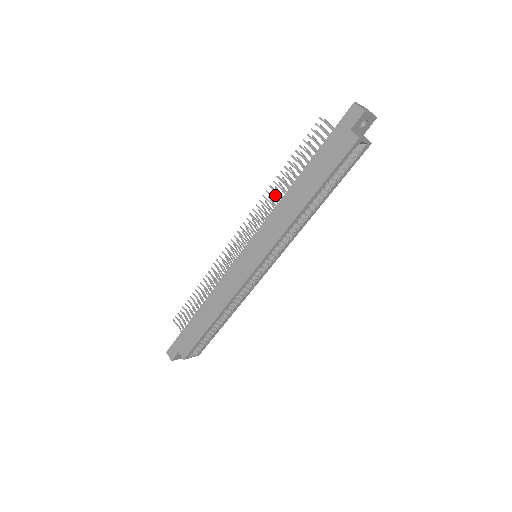
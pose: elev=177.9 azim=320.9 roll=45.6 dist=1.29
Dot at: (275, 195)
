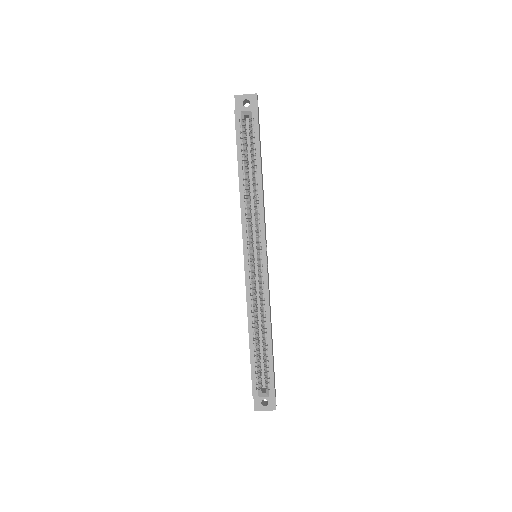
Dot at: occluded
